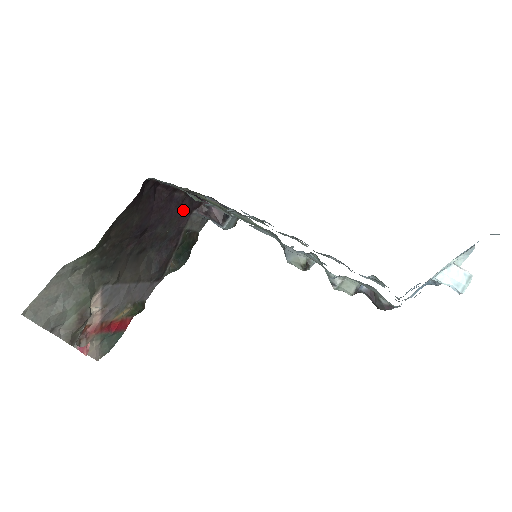
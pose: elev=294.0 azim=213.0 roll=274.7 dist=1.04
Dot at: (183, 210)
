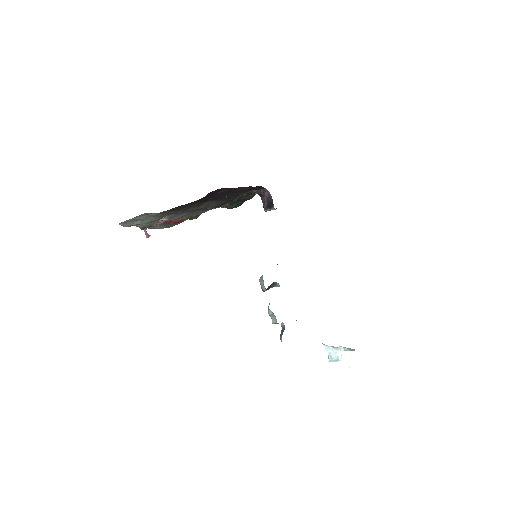
Dot at: (244, 191)
